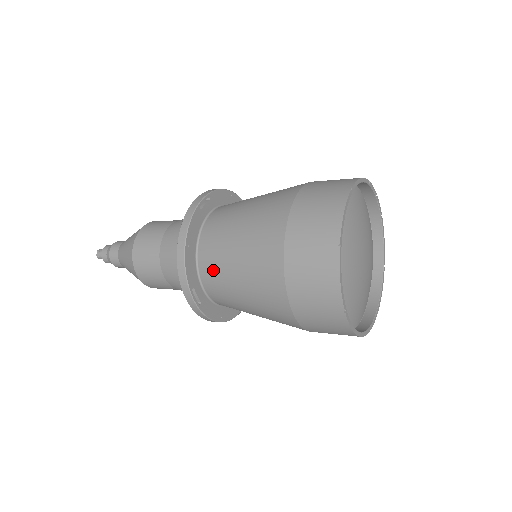
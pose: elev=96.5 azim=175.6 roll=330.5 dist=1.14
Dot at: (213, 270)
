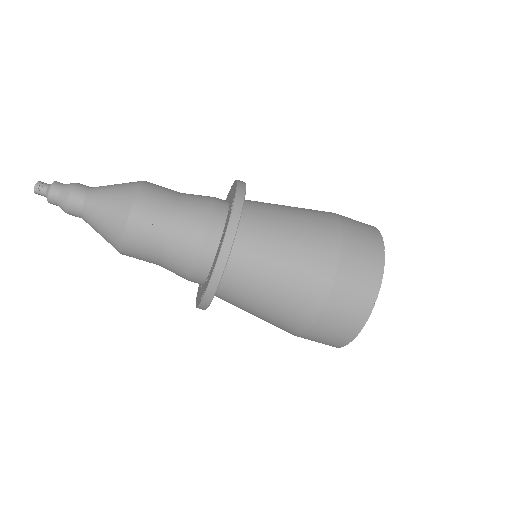
Dot at: (242, 281)
